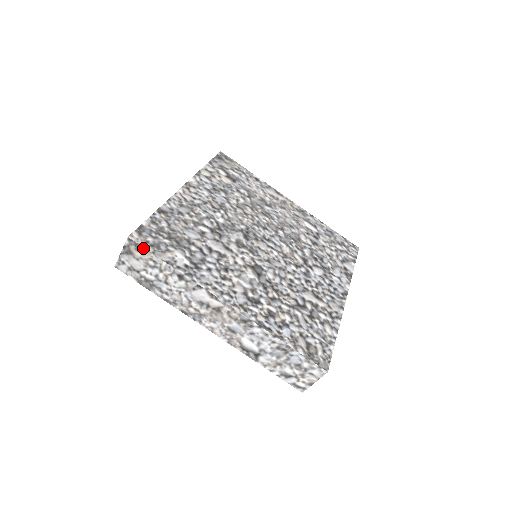
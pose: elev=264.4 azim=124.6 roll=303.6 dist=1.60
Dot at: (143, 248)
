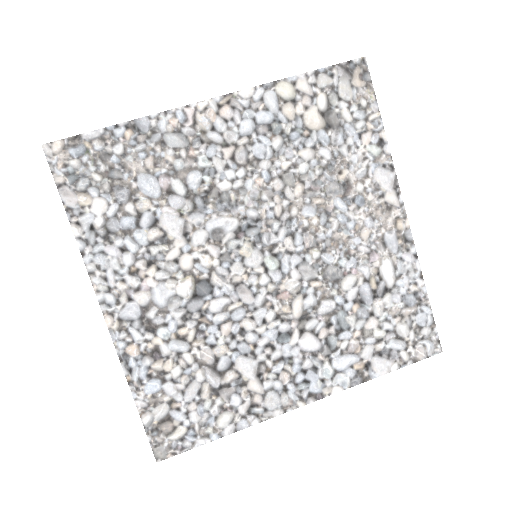
Dot at: (52, 171)
